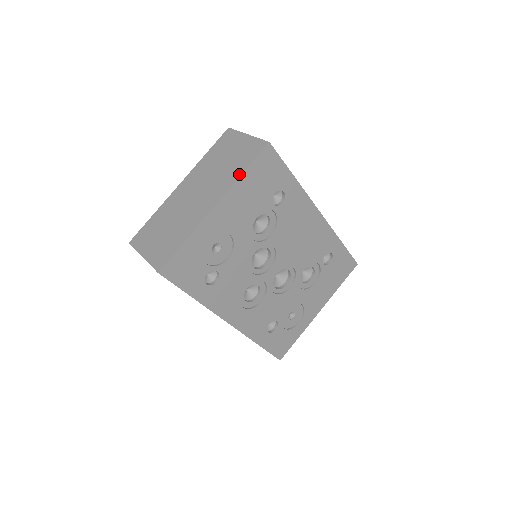
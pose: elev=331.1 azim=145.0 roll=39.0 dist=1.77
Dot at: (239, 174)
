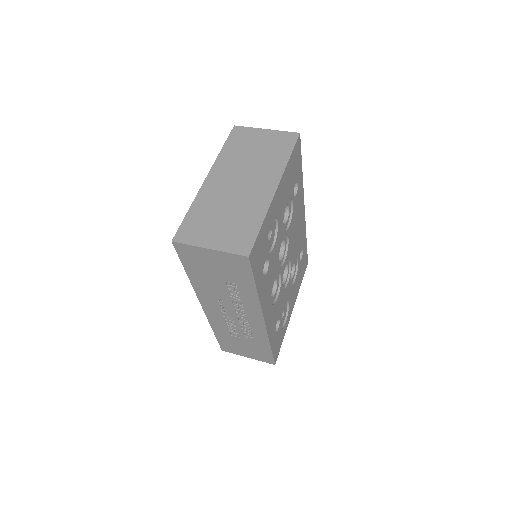
Dot at: (285, 160)
